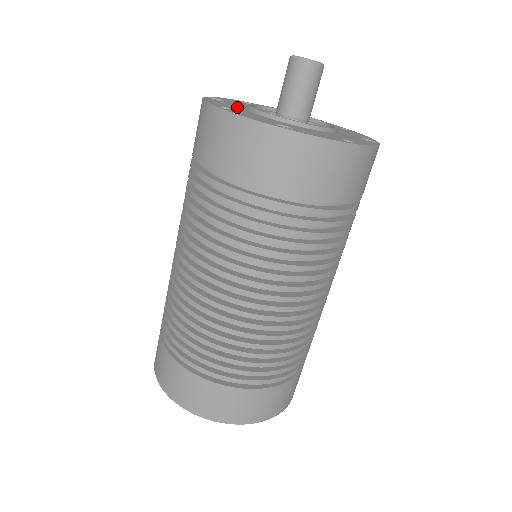
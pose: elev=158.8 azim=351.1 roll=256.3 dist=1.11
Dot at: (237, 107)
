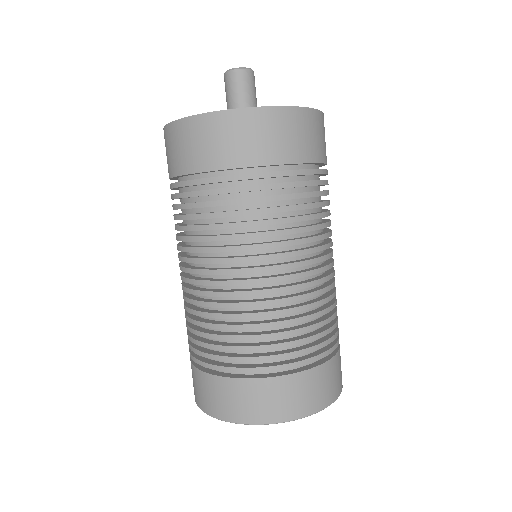
Dot at: occluded
